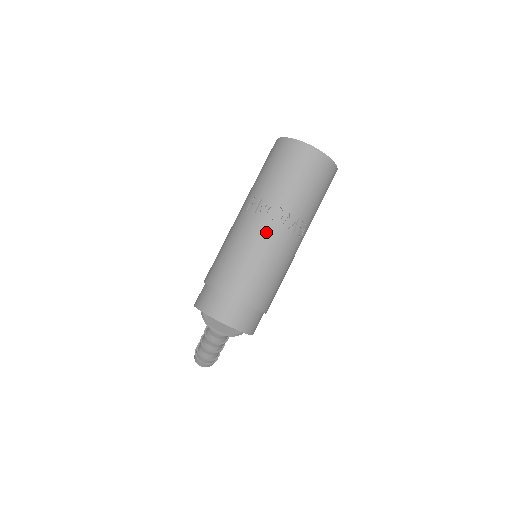
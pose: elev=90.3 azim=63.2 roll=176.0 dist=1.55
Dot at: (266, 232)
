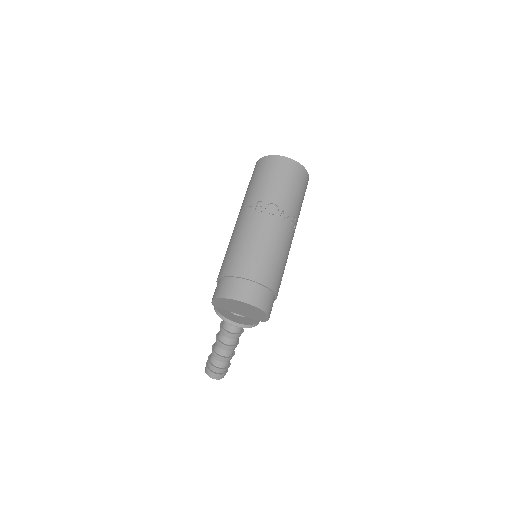
Dot at: (268, 224)
